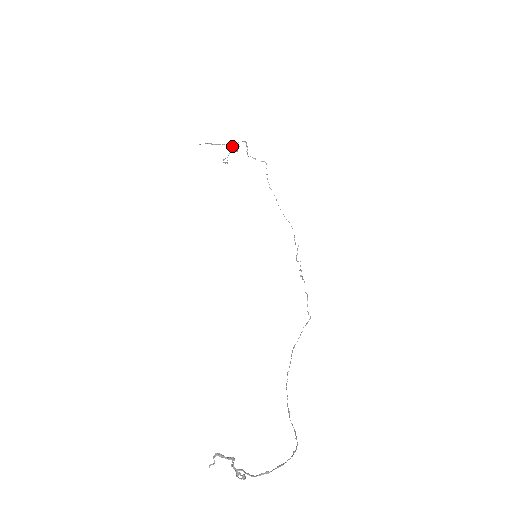
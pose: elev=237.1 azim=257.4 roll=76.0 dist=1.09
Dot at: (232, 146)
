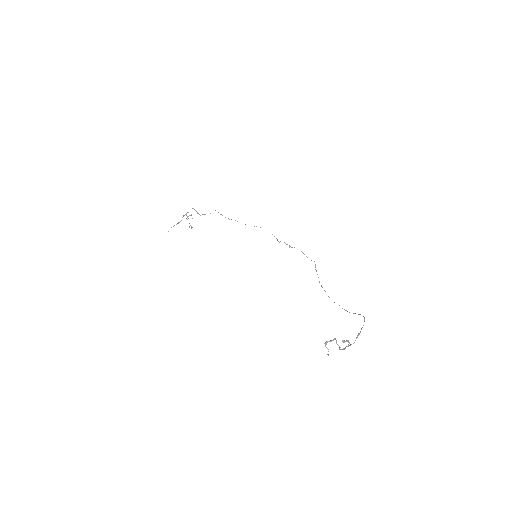
Dot at: (187, 217)
